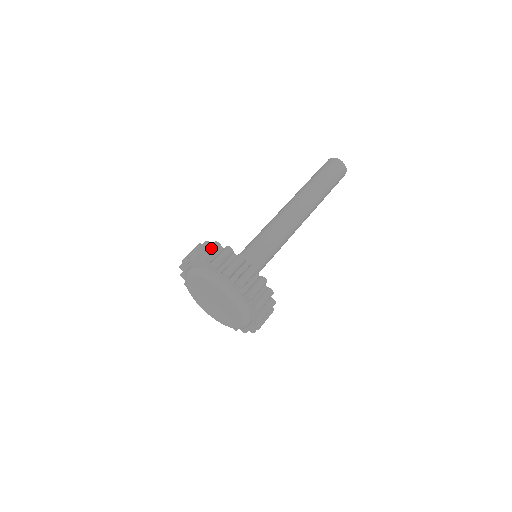
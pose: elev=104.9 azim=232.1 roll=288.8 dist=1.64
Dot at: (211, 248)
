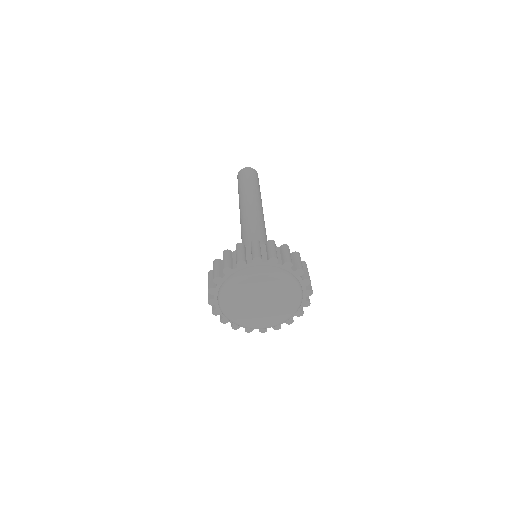
Dot at: (225, 256)
